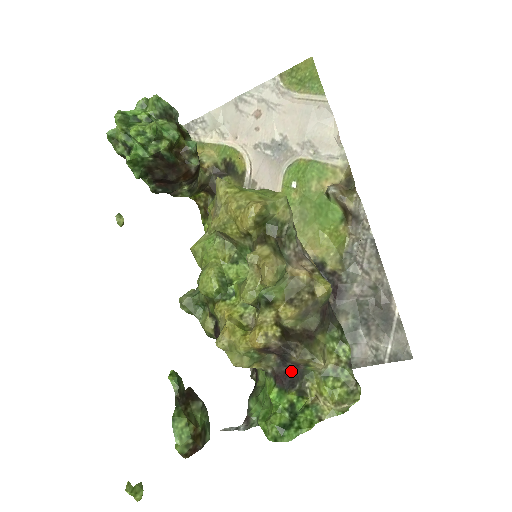
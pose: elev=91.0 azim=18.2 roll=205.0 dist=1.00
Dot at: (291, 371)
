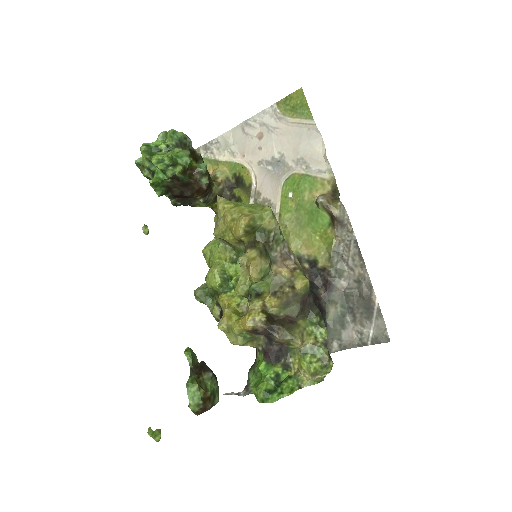
Dot at: (277, 349)
